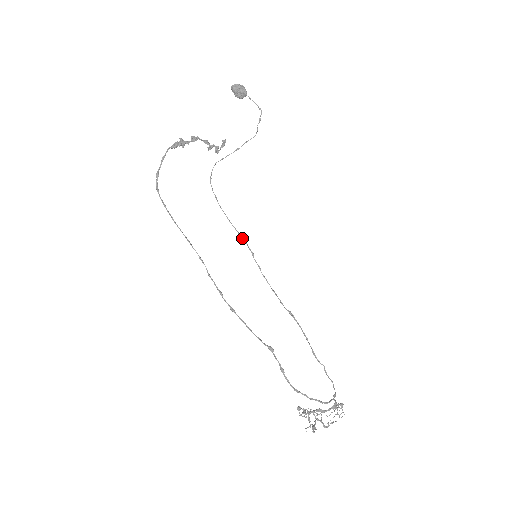
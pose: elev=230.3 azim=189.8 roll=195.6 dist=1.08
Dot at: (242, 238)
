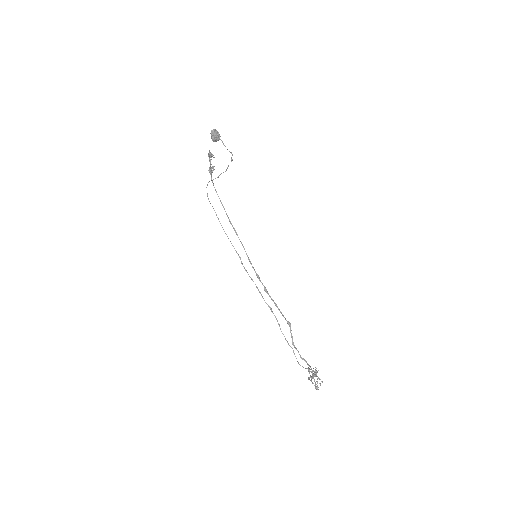
Dot at: (232, 245)
